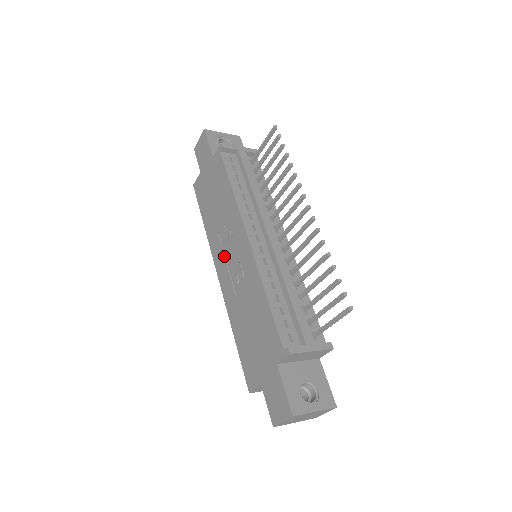
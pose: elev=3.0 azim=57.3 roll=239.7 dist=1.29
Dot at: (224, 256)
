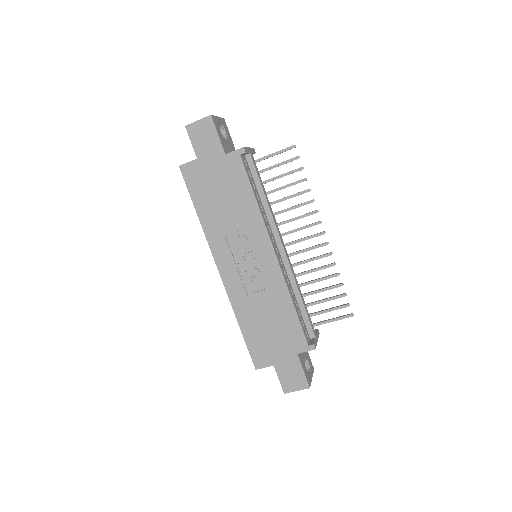
Dot at: (233, 257)
